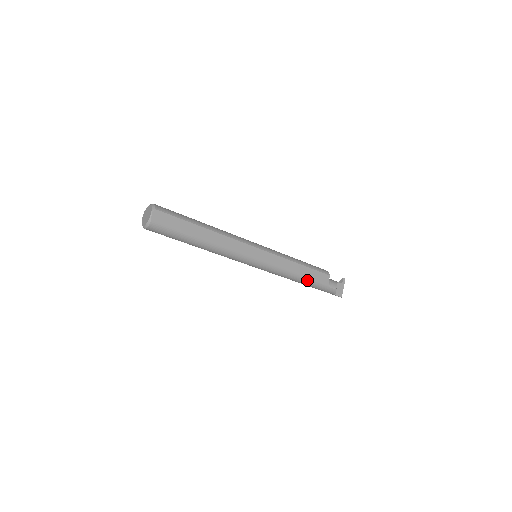
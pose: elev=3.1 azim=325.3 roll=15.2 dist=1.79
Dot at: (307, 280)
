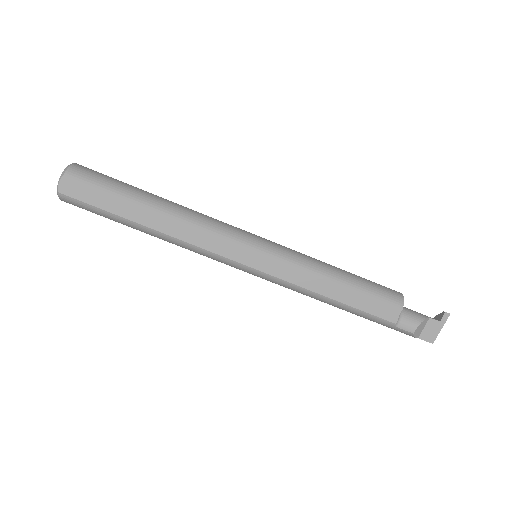
Dot at: (350, 309)
